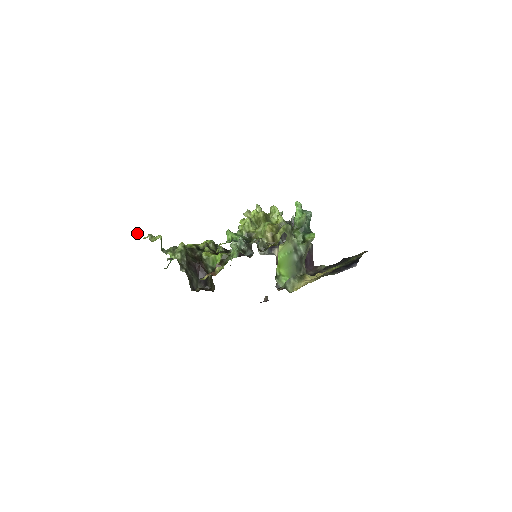
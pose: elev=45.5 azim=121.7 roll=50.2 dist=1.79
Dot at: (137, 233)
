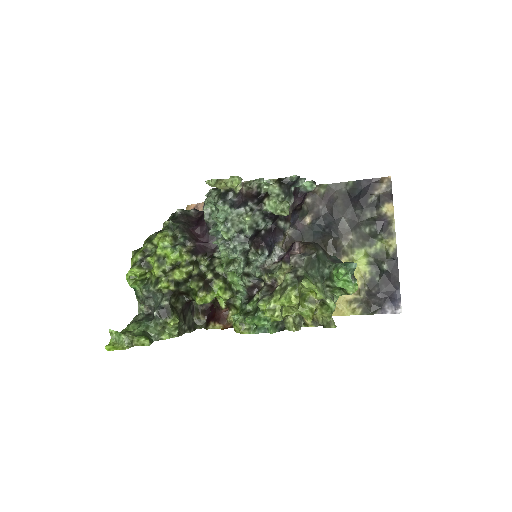
Dot at: (108, 350)
